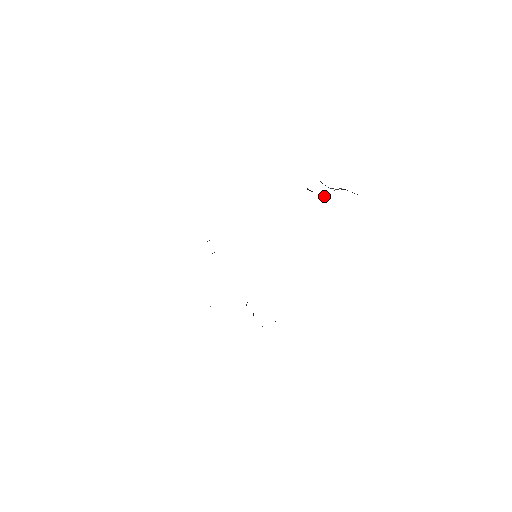
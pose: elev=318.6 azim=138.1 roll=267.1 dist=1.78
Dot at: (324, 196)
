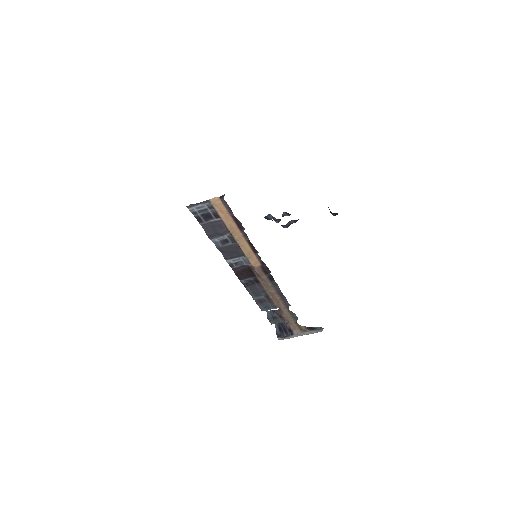
Dot at: (291, 312)
